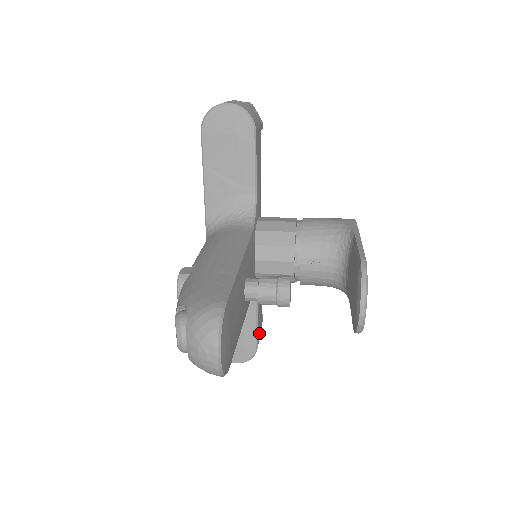
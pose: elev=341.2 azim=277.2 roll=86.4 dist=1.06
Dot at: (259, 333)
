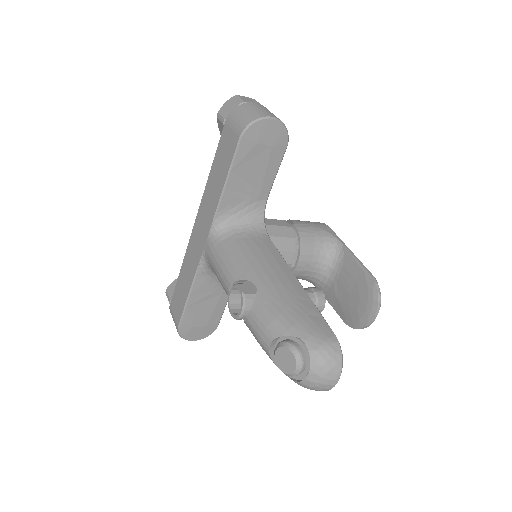
Dot at: occluded
